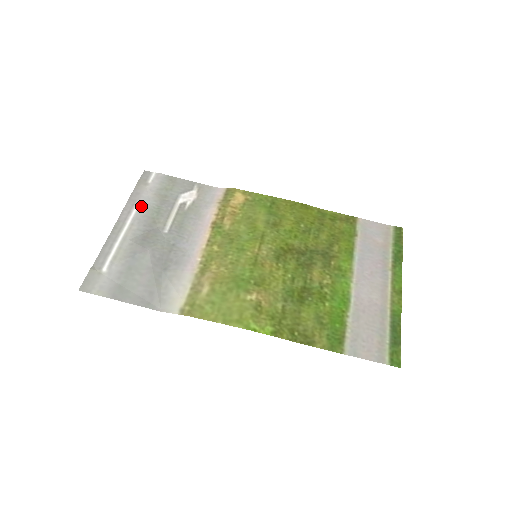
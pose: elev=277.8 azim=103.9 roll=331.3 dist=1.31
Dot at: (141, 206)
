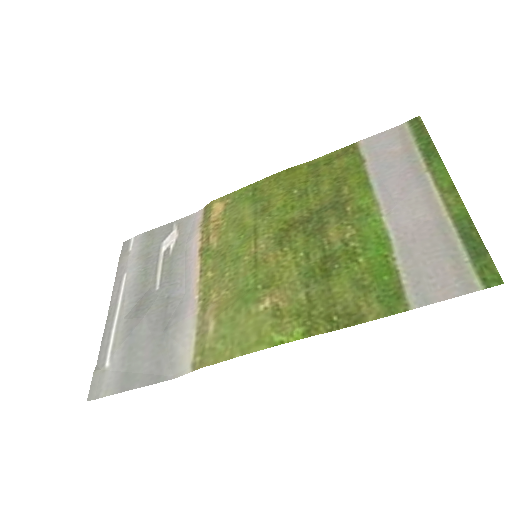
Dot at: (128, 278)
